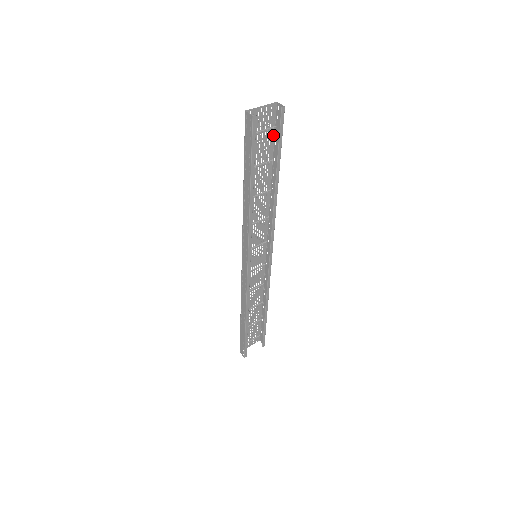
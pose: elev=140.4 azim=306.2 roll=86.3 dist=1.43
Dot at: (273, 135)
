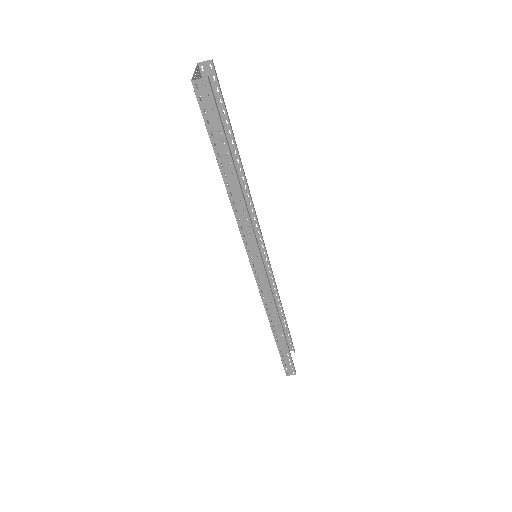
Dot at: occluded
